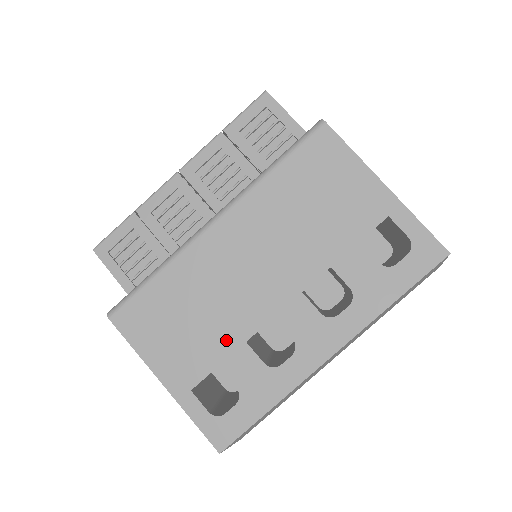
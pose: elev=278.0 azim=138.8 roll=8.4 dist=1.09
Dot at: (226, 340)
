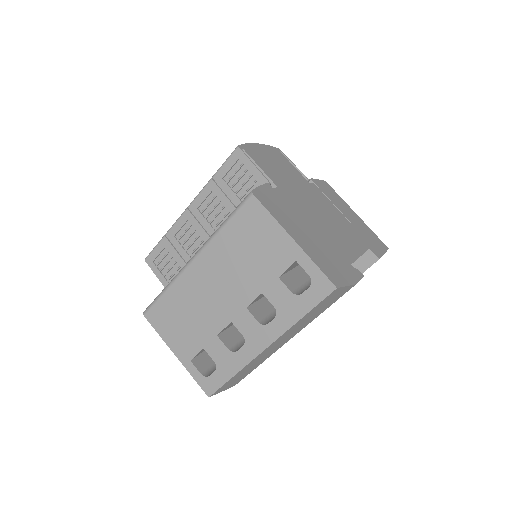
Dot at: (206, 333)
